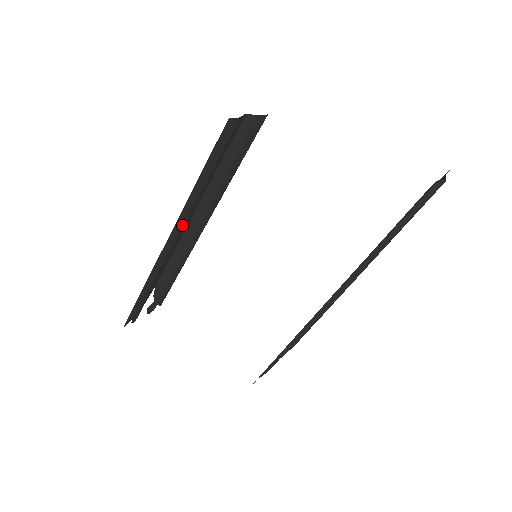
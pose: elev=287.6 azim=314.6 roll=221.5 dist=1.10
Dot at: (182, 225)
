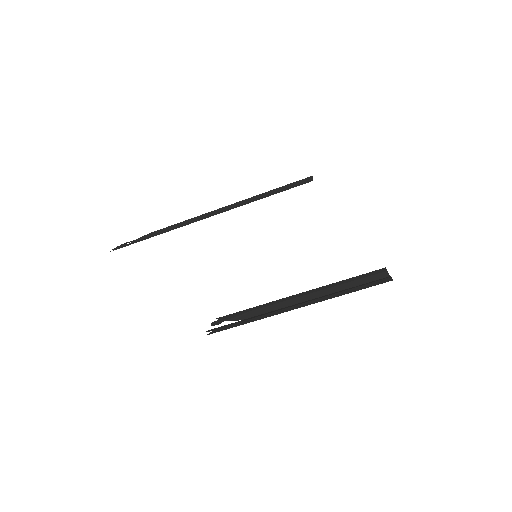
Dot at: occluded
